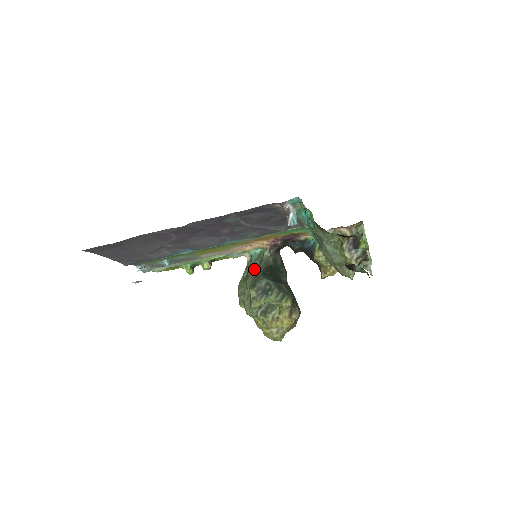
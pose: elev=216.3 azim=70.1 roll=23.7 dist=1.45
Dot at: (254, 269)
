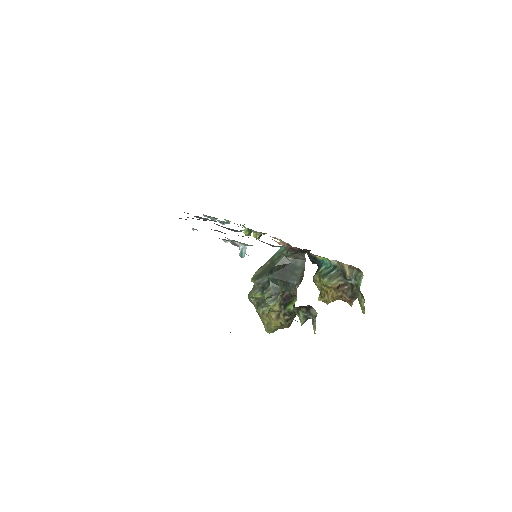
Dot at: (270, 262)
